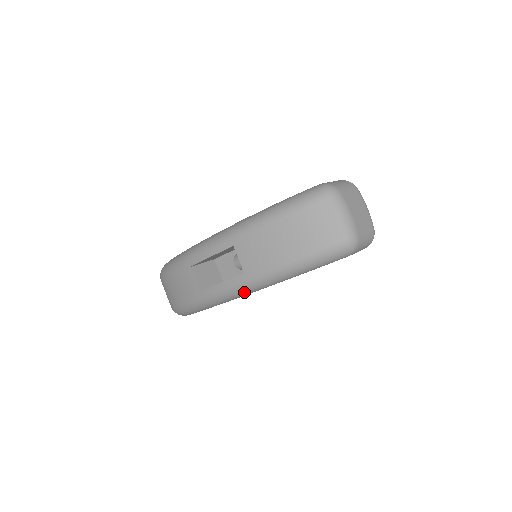
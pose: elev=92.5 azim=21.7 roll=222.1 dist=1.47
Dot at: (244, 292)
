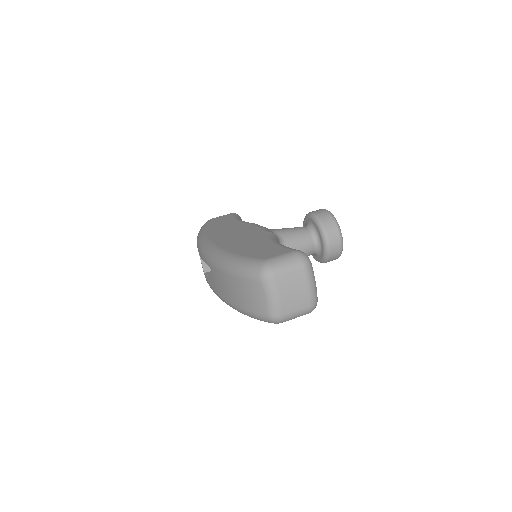
Dot at: occluded
